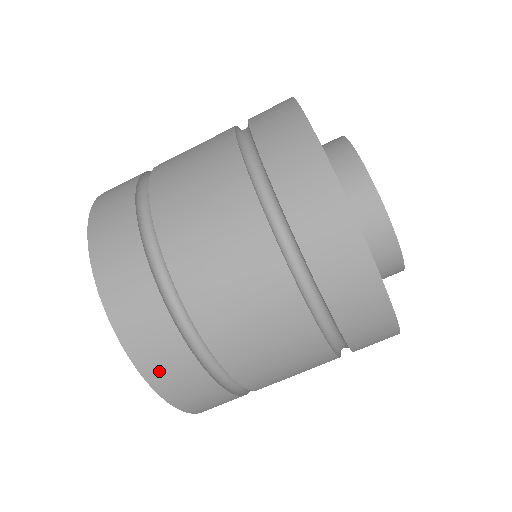
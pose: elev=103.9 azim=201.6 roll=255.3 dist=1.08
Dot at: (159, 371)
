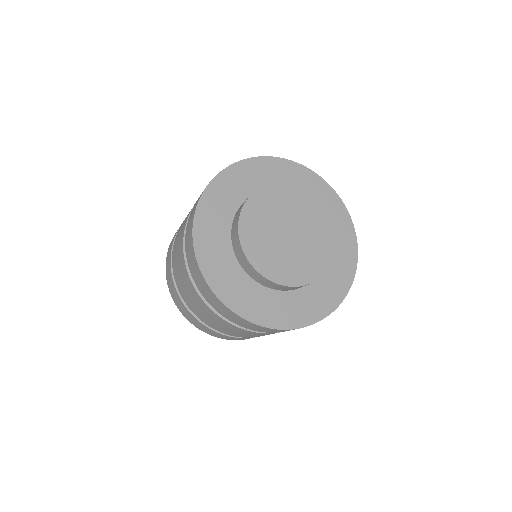
Dot at: (169, 284)
